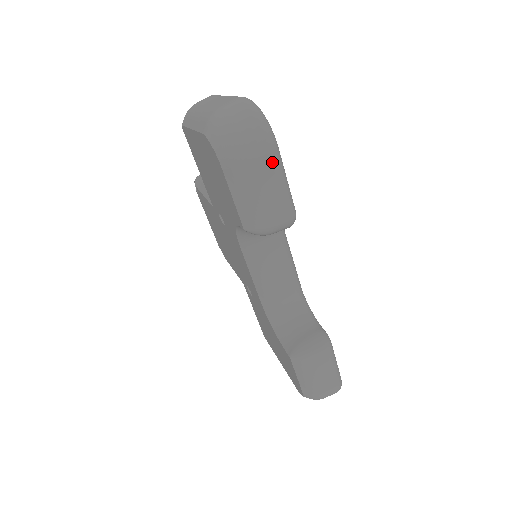
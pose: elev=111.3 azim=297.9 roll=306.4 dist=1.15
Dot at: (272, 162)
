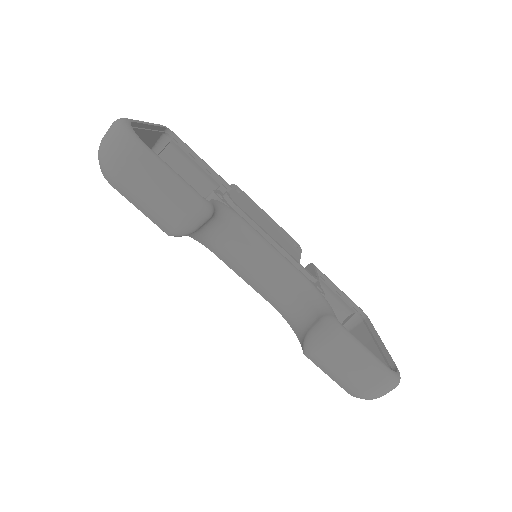
Dot at: (143, 165)
